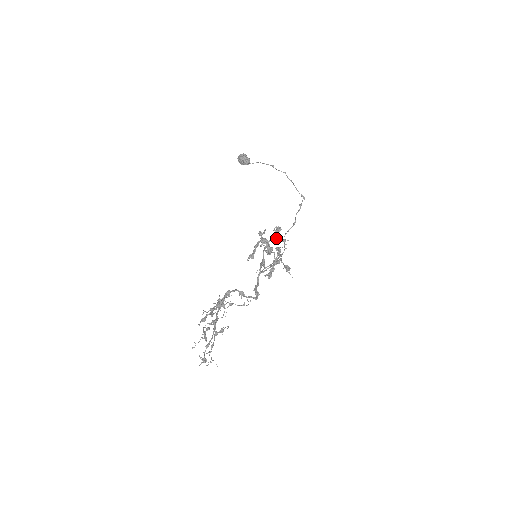
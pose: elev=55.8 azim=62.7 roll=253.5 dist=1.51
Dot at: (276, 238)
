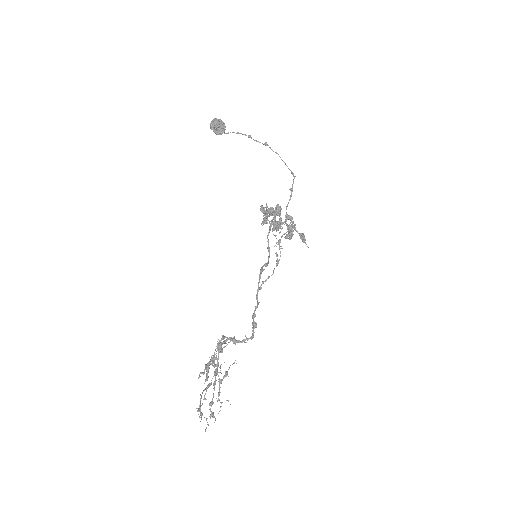
Dot at: (279, 216)
